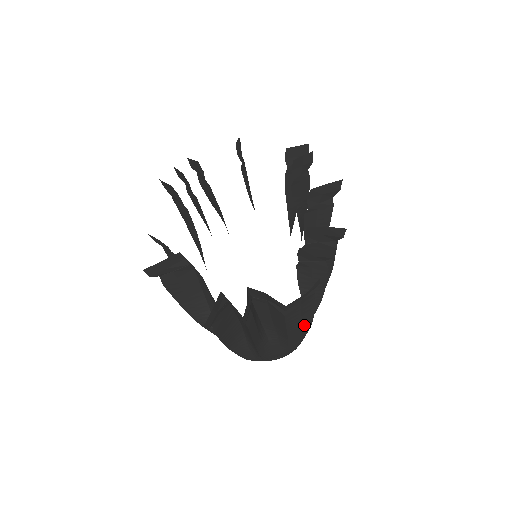
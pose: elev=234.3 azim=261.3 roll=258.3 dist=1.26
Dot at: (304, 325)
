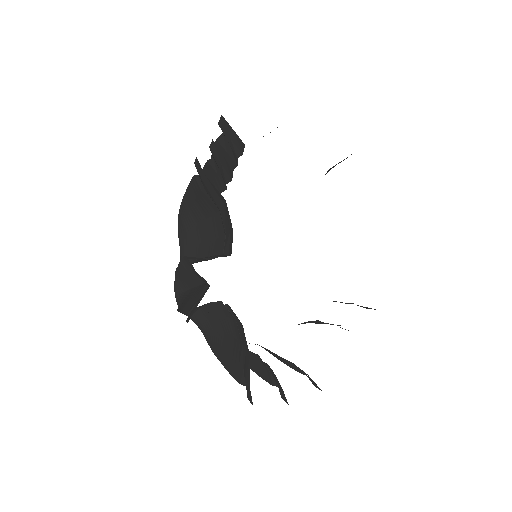
Dot at: occluded
